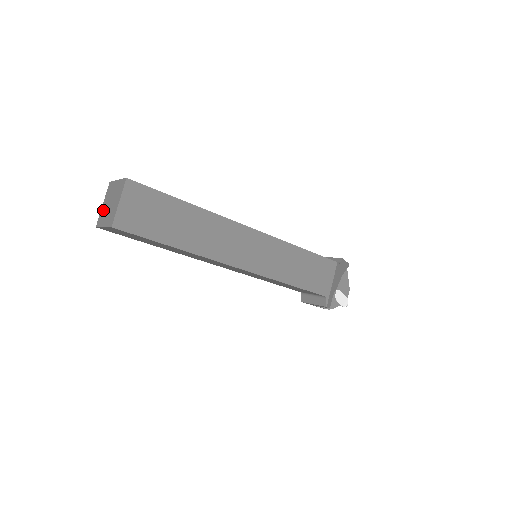
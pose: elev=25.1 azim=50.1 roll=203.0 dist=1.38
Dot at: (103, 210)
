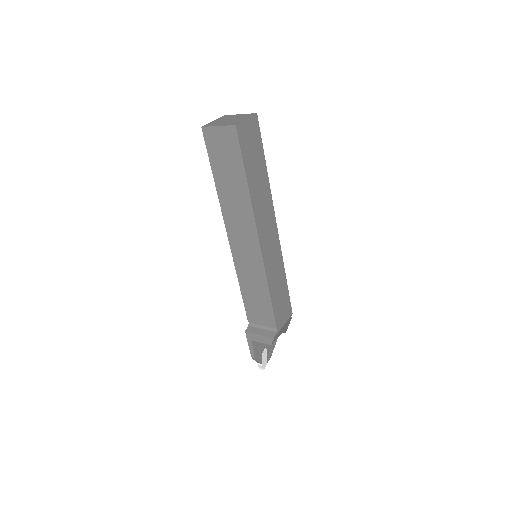
Dot at: (216, 122)
